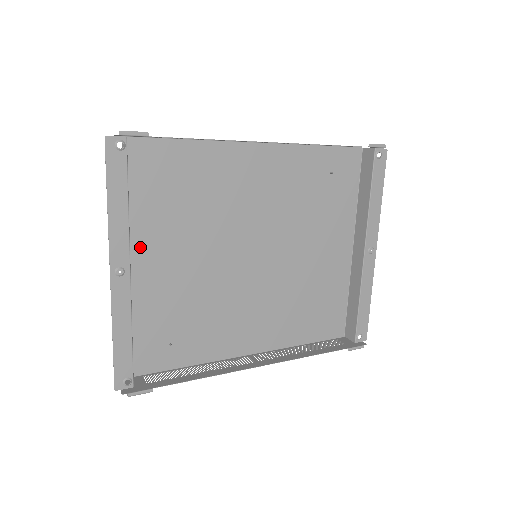
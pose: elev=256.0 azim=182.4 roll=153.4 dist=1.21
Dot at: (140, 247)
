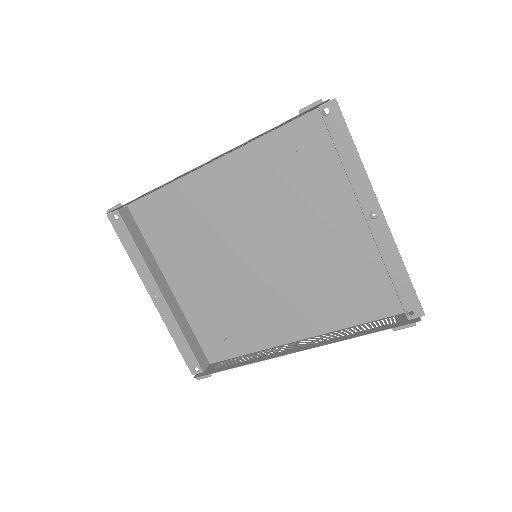
Dot at: (172, 273)
